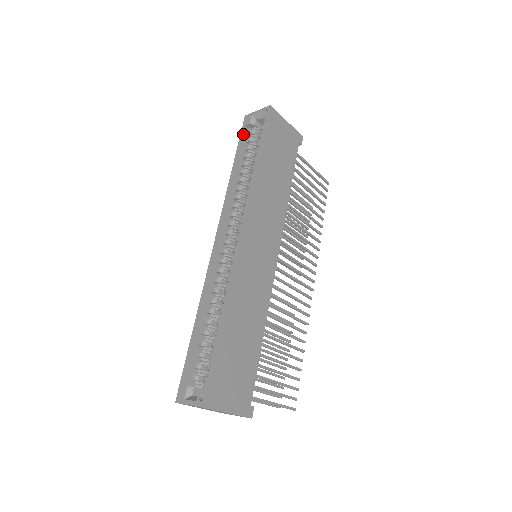
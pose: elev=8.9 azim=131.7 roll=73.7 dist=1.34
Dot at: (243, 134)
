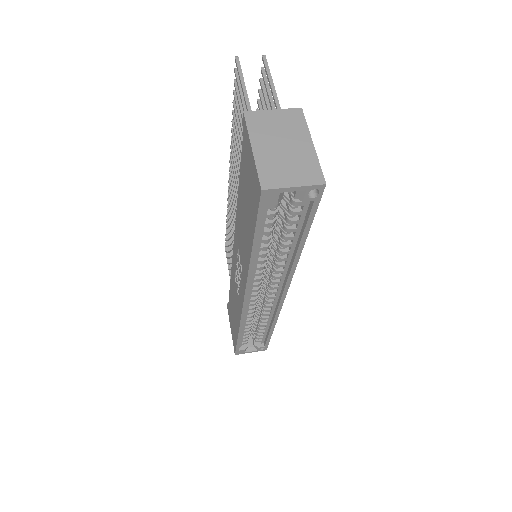
Dot at: (263, 215)
